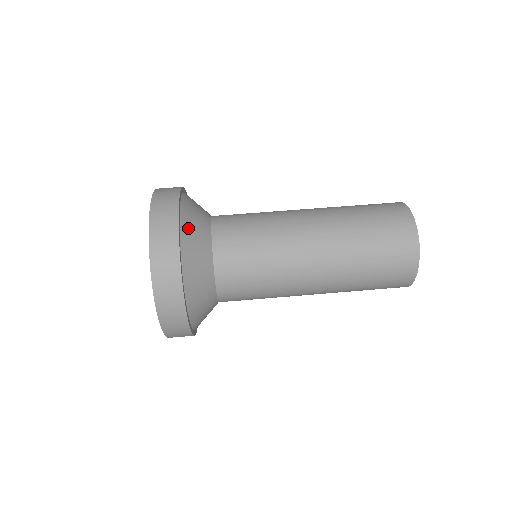
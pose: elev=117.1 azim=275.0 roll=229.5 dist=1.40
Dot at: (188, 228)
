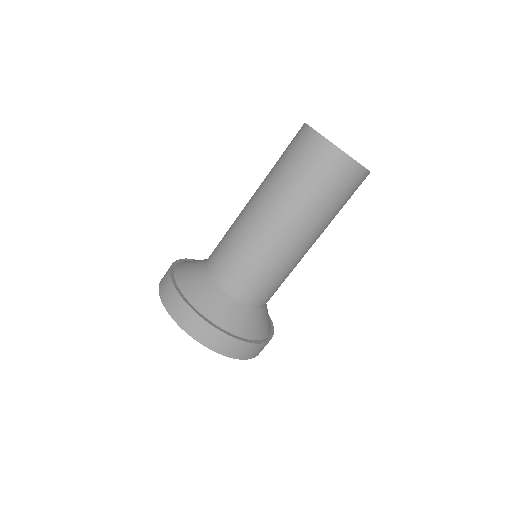
Dot at: (193, 294)
